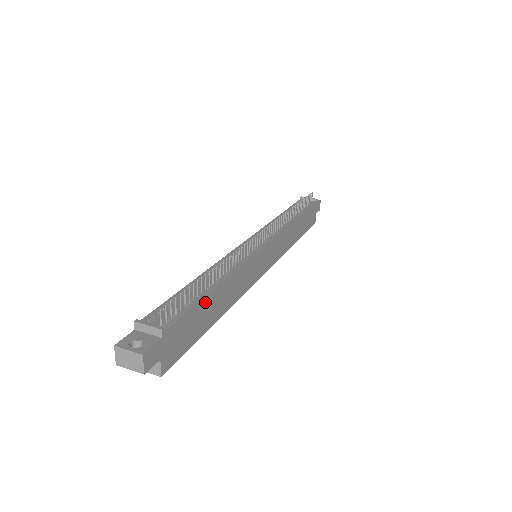
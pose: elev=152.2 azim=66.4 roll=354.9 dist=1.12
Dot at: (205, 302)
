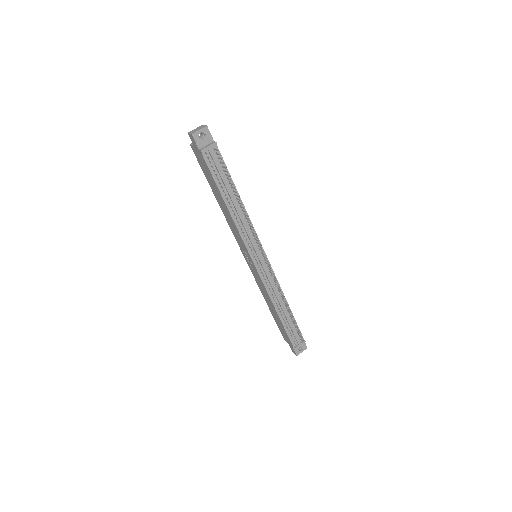
Dot at: occluded
